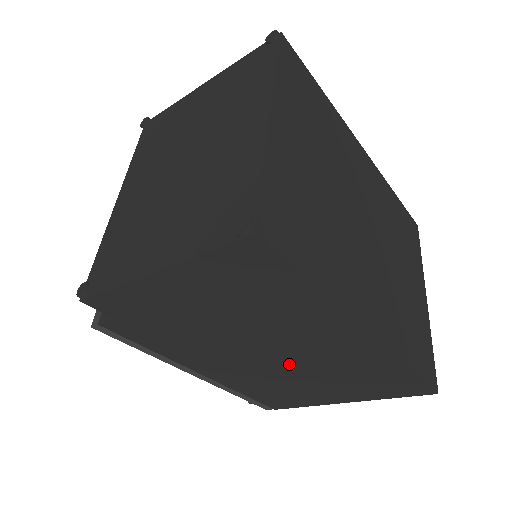
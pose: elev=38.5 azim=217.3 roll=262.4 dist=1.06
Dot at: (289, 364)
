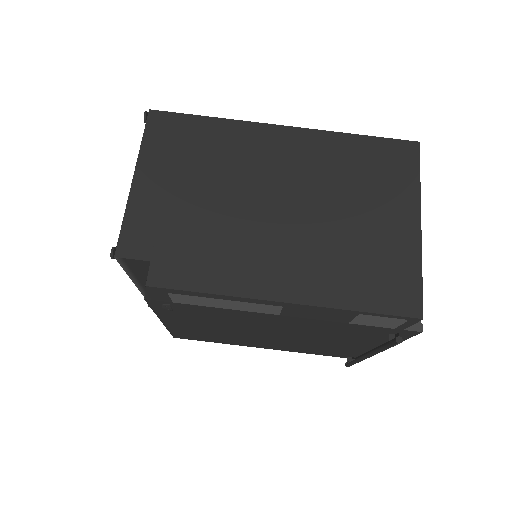
Dot at: (302, 205)
